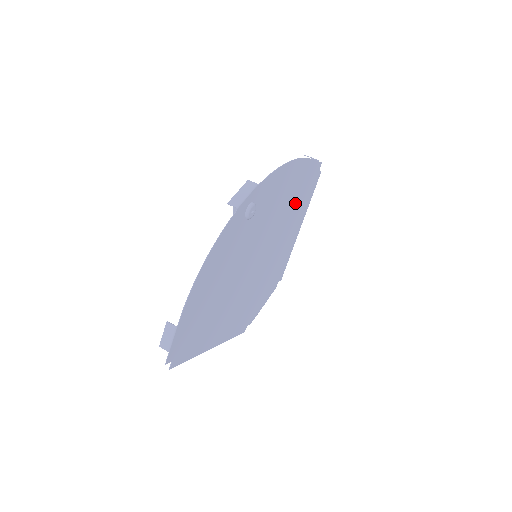
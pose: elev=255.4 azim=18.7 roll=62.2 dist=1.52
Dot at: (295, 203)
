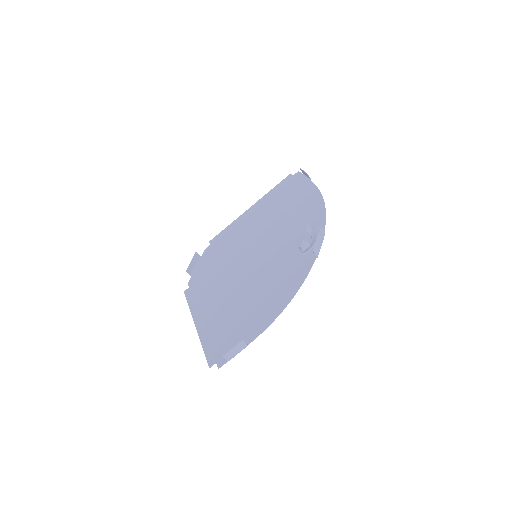
Dot at: (279, 206)
